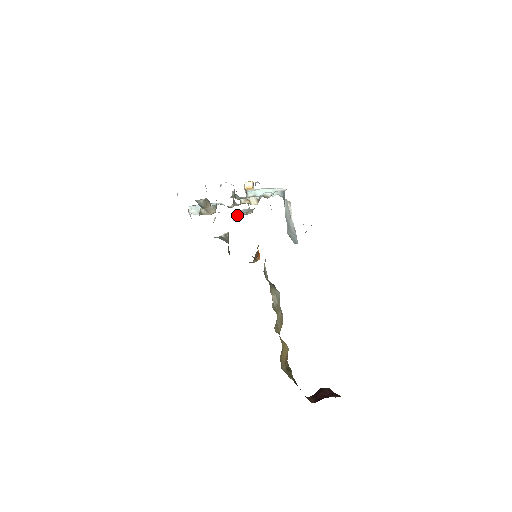
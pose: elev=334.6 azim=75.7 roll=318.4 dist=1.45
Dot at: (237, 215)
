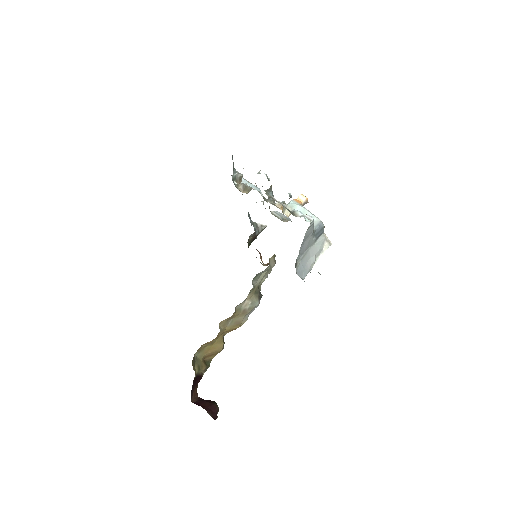
Dot at: (273, 214)
